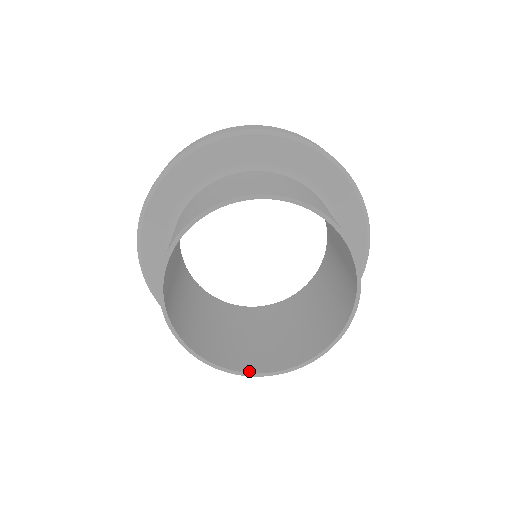
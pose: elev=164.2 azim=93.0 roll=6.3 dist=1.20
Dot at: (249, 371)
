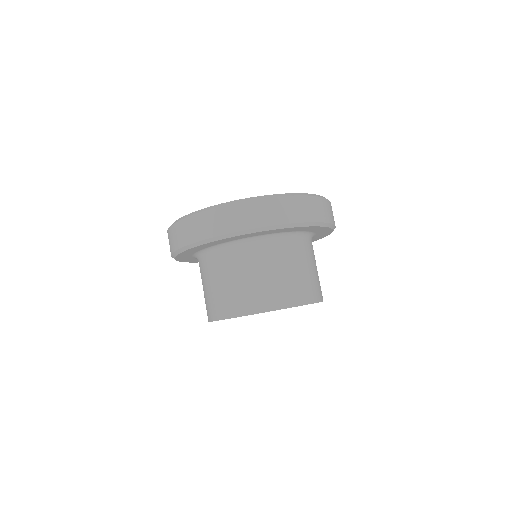
Dot at: occluded
